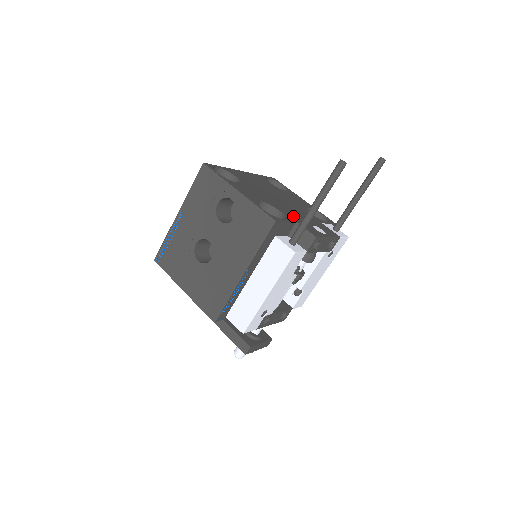
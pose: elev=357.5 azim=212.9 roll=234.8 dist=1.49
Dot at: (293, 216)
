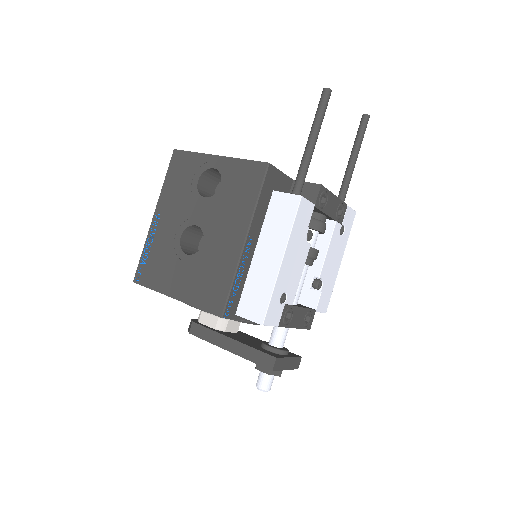
Dot at: occluded
